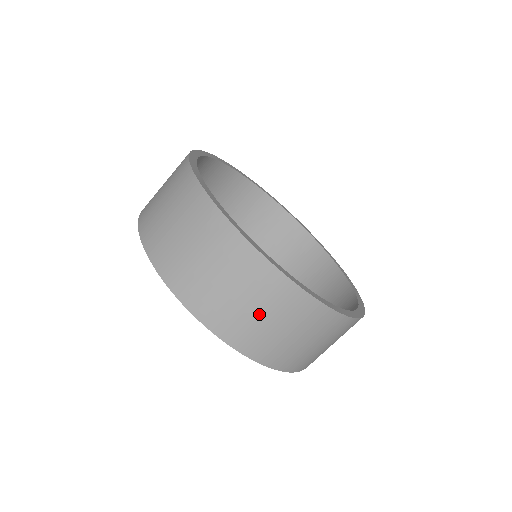
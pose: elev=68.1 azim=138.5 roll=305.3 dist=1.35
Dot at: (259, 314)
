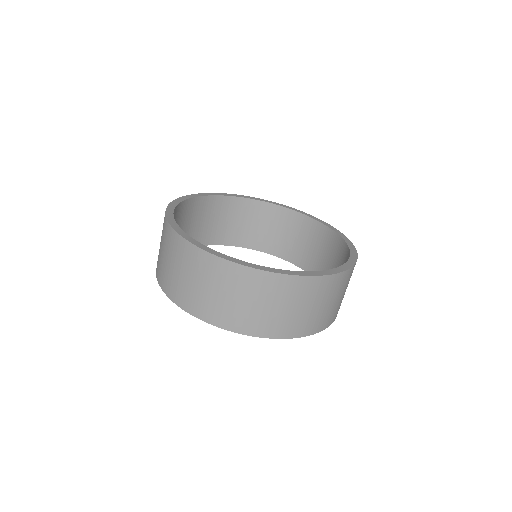
Dot at: (170, 263)
